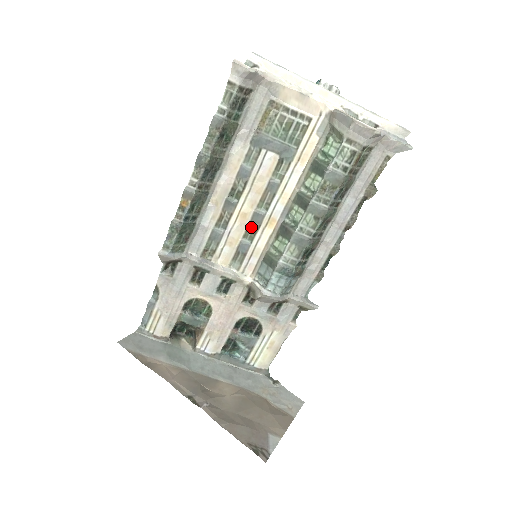
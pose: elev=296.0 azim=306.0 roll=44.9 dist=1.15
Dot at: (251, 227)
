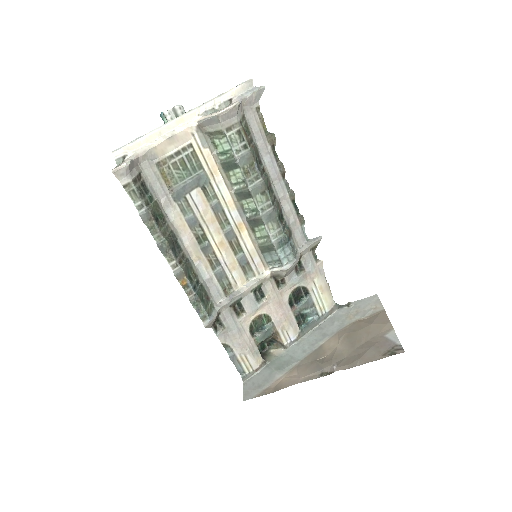
Dot at: (233, 244)
